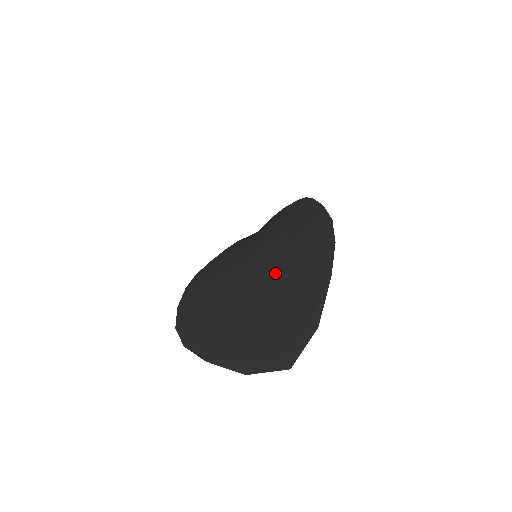
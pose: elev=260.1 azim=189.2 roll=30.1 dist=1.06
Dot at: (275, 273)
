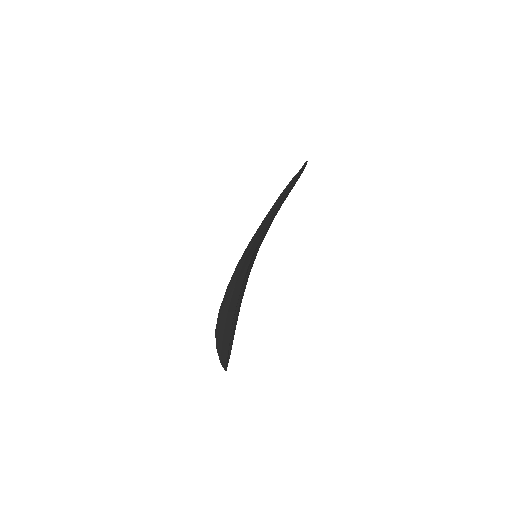
Dot at: occluded
